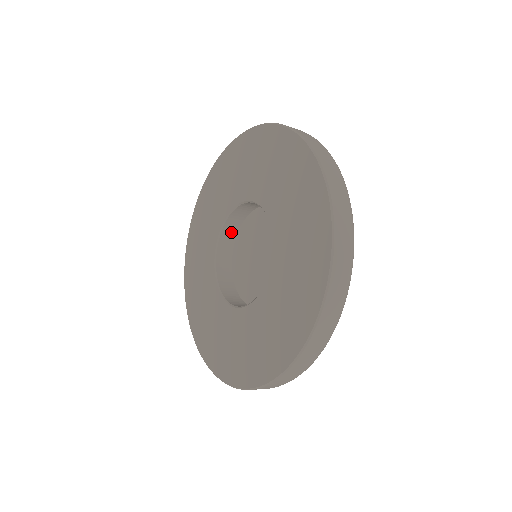
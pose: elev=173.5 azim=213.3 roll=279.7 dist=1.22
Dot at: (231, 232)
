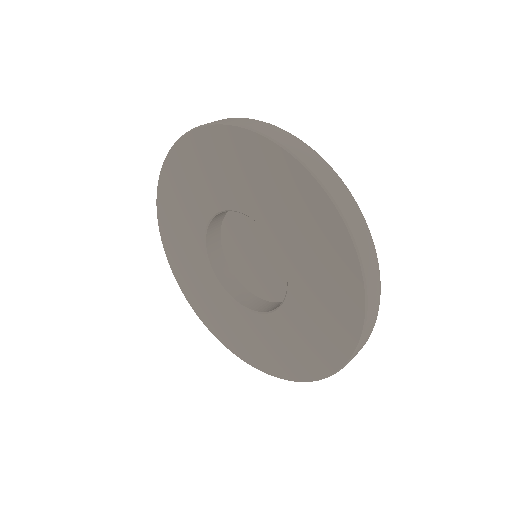
Dot at: (215, 230)
